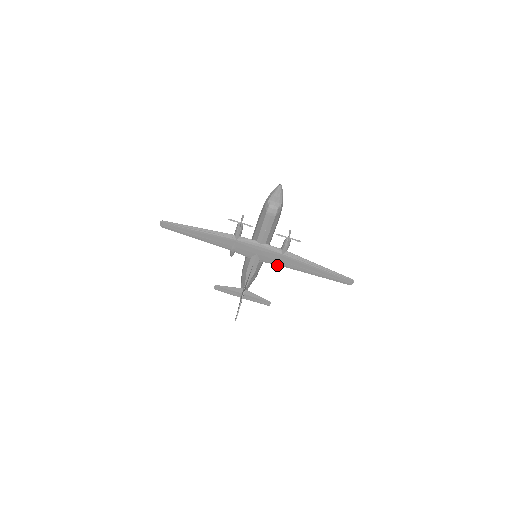
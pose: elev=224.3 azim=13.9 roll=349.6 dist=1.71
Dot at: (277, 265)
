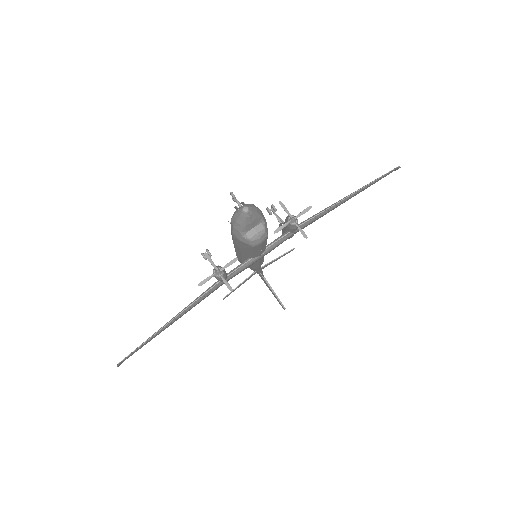
Dot at: (289, 238)
